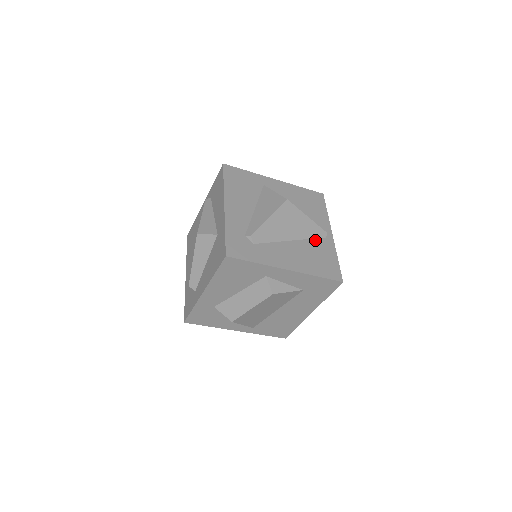
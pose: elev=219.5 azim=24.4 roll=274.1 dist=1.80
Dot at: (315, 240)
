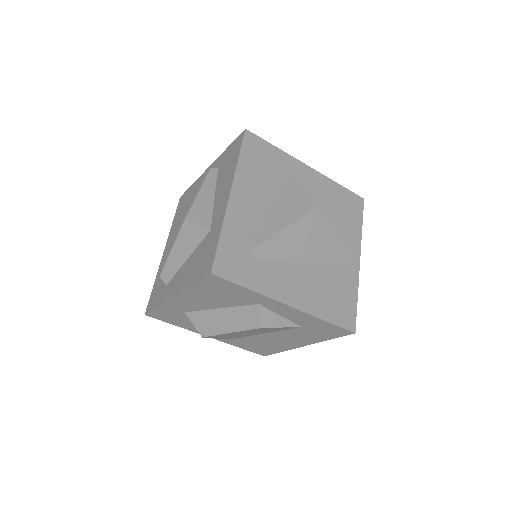
Dot at: (336, 266)
